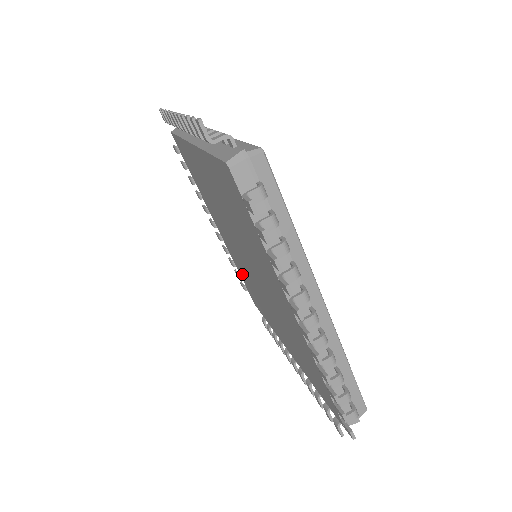
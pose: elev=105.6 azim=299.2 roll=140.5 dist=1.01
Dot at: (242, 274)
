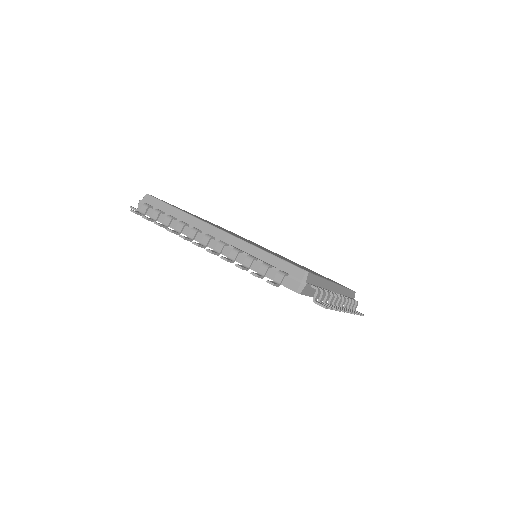
Dot at: occluded
